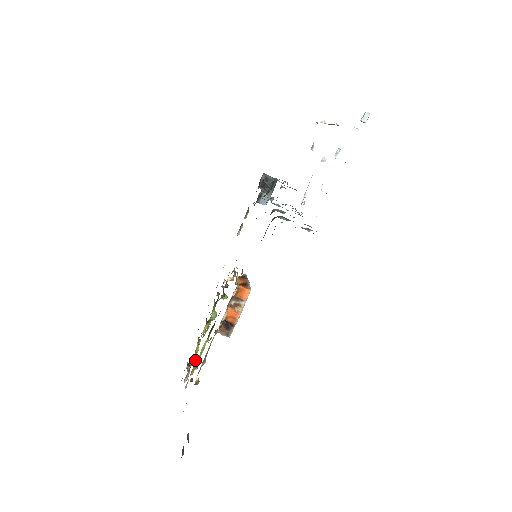
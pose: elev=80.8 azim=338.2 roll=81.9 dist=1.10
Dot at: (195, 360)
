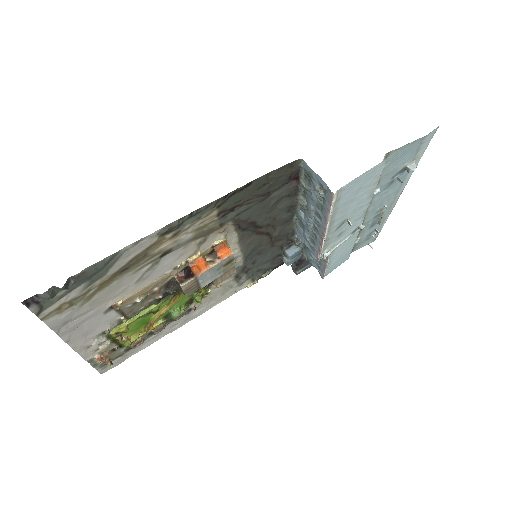
Dot at: (124, 342)
